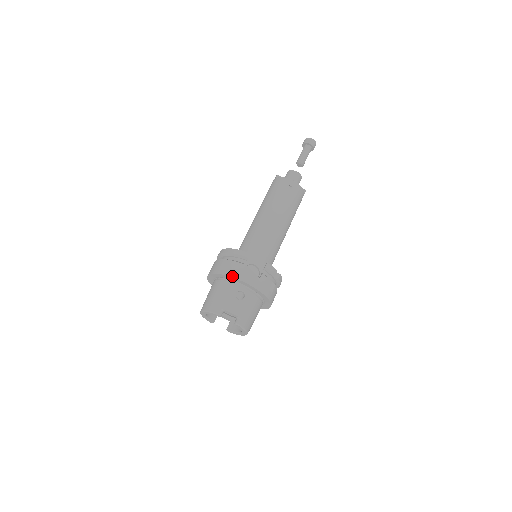
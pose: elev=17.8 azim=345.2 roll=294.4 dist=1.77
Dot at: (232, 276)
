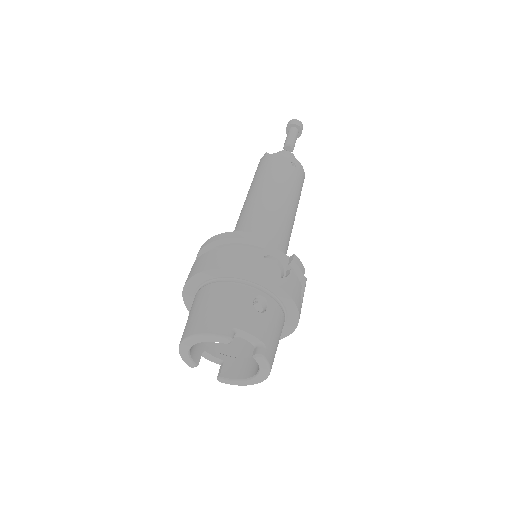
Dot at: (247, 270)
